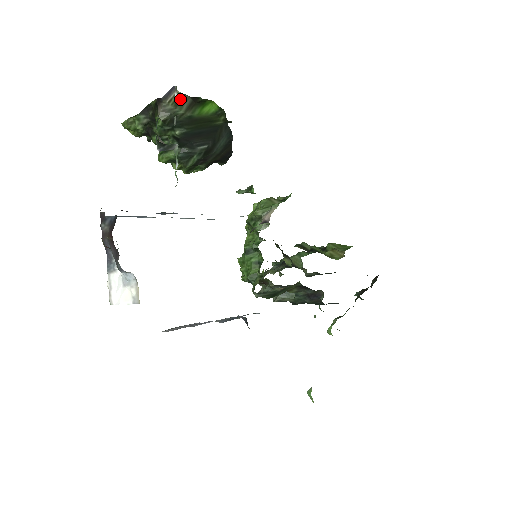
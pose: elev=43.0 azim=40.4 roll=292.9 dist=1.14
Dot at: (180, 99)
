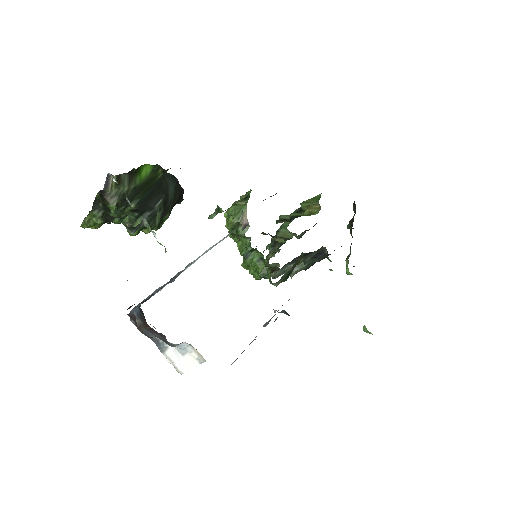
Dot at: (119, 180)
